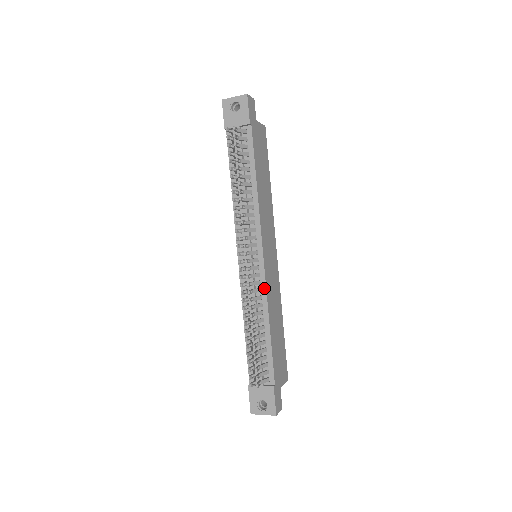
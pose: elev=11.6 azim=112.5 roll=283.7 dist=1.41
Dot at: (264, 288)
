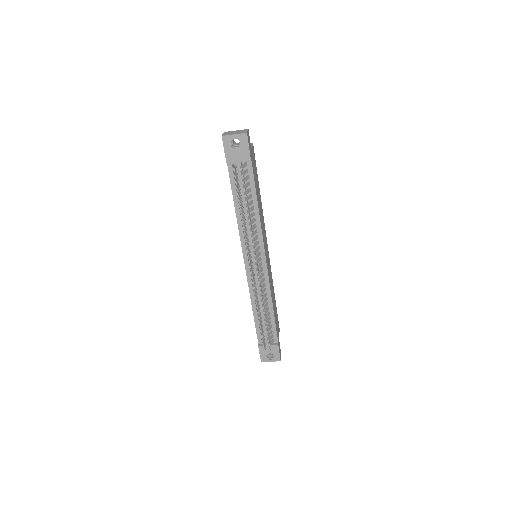
Dot at: (268, 283)
